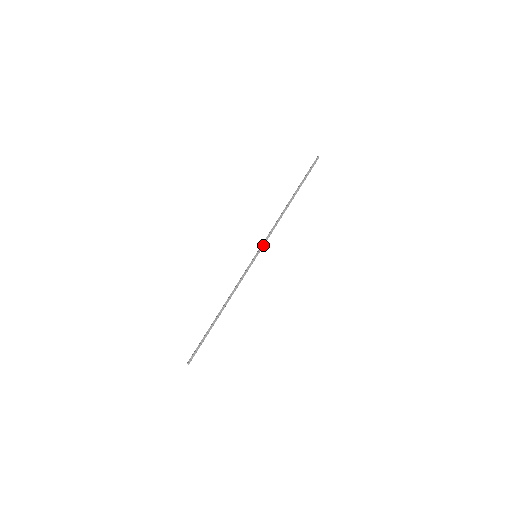
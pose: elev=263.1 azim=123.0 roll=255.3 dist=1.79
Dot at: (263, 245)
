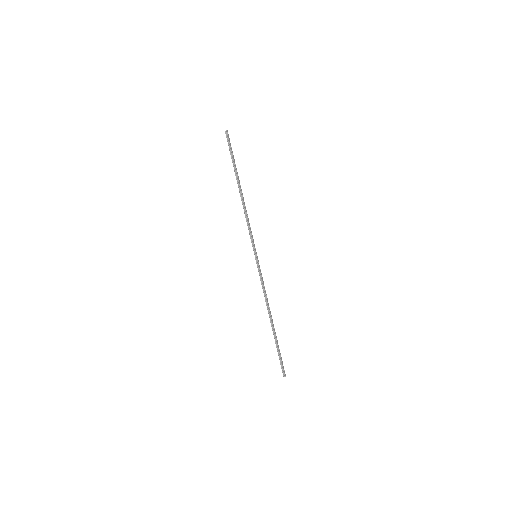
Dot at: (252, 243)
